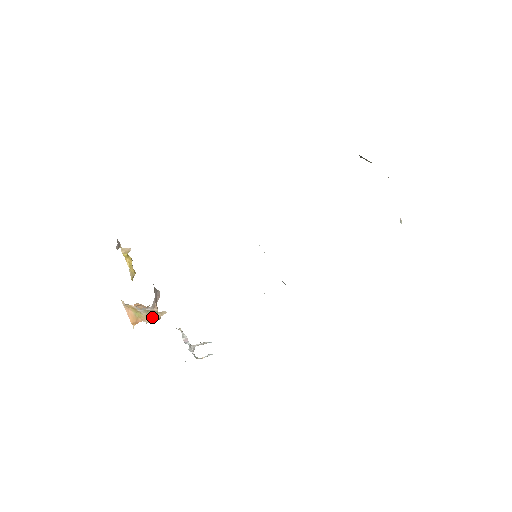
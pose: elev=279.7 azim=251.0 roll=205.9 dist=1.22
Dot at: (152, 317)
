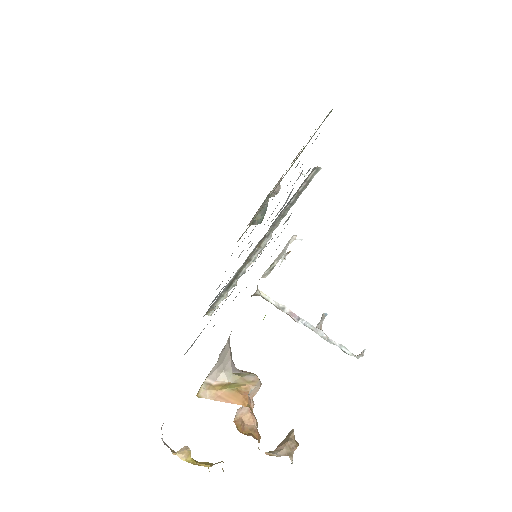
Dot at: (252, 377)
